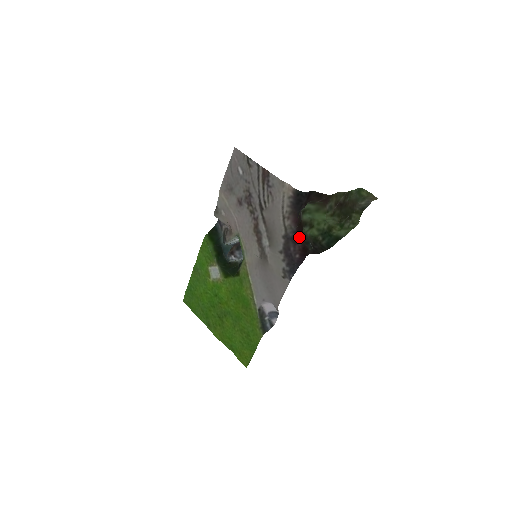
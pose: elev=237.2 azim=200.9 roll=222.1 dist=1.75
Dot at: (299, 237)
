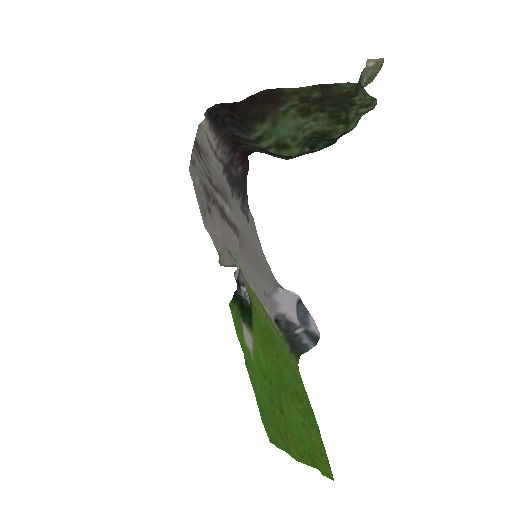
Dot at: (236, 151)
